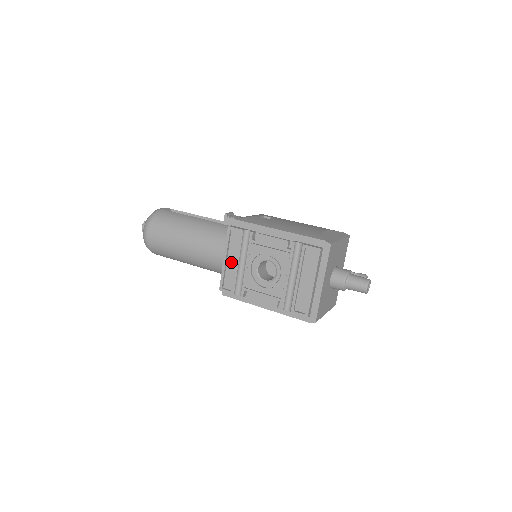
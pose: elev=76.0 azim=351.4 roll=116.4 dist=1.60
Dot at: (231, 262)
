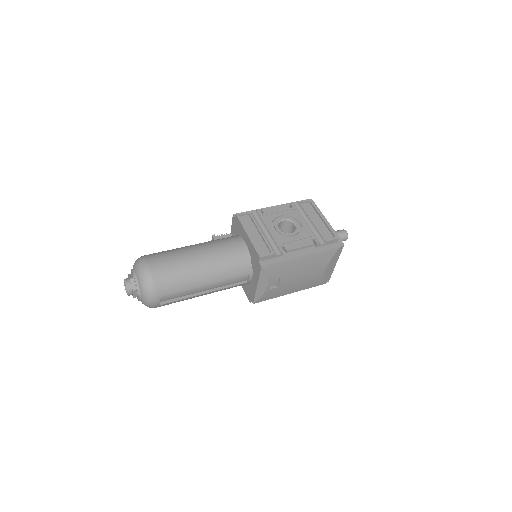
Dot at: (254, 236)
